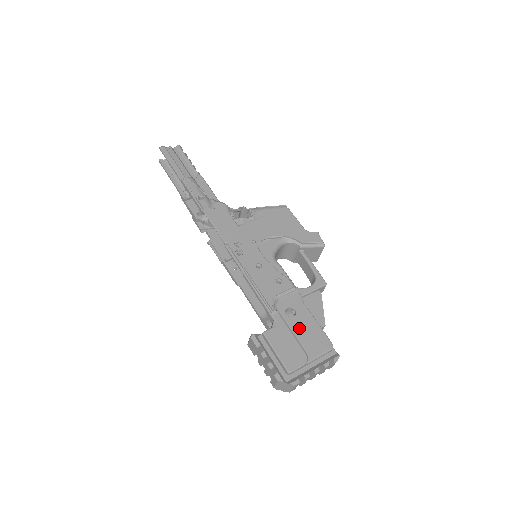
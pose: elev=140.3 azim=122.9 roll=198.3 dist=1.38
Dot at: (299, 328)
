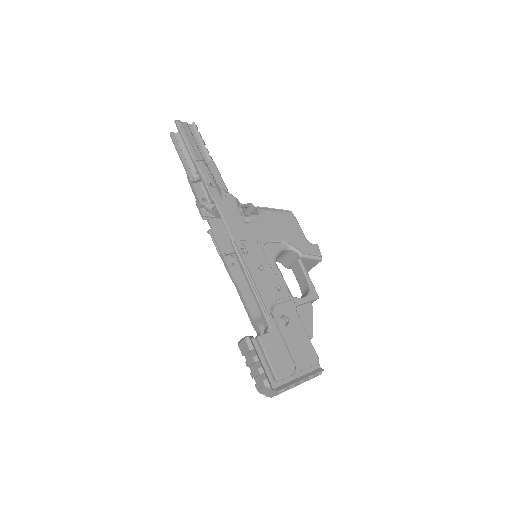
Dot at: (291, 337)
